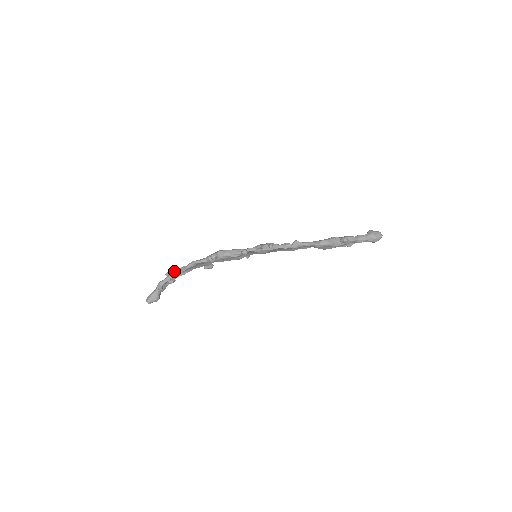
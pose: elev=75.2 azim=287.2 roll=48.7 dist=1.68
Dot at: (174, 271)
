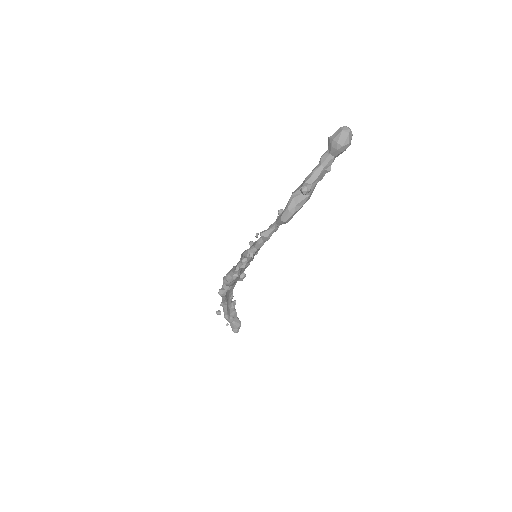
Dot at: (221, 305)
